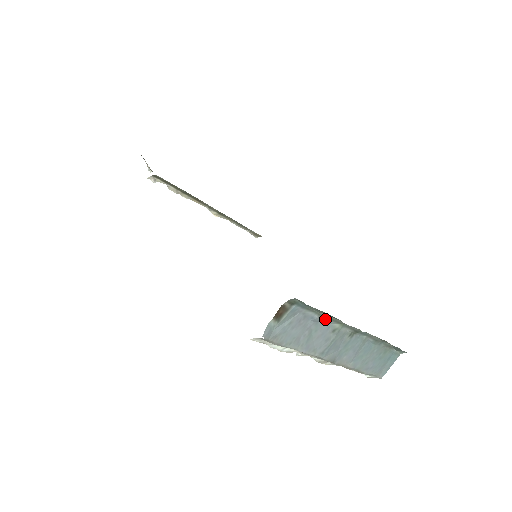
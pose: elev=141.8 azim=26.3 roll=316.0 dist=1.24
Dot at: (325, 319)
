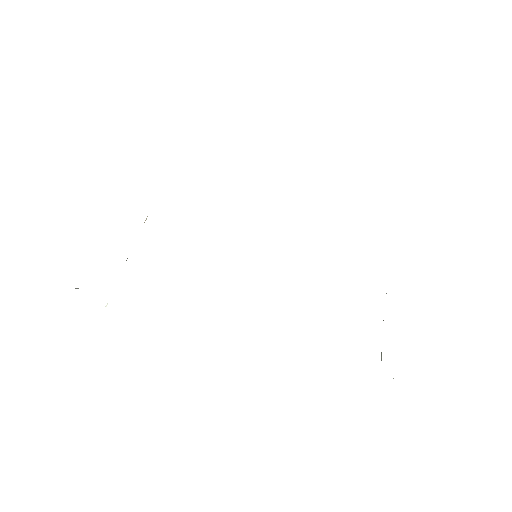
Dot at: occluded
